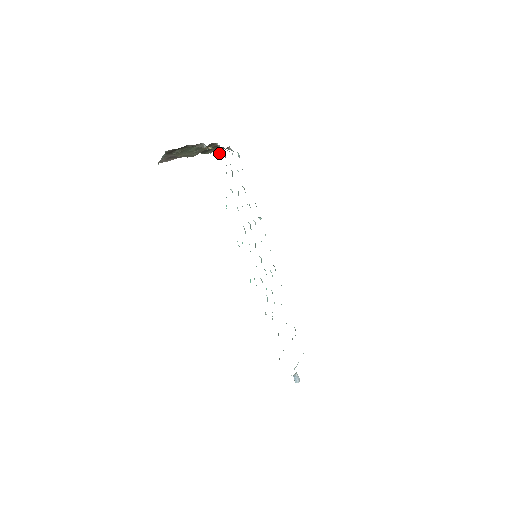
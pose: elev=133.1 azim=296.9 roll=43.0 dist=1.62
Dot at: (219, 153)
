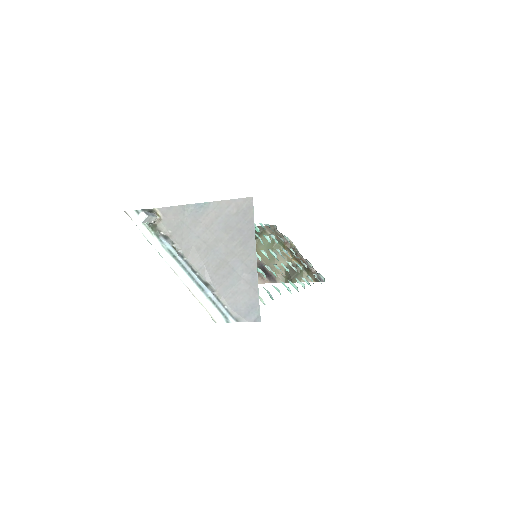
Dot at: (289, 242)
